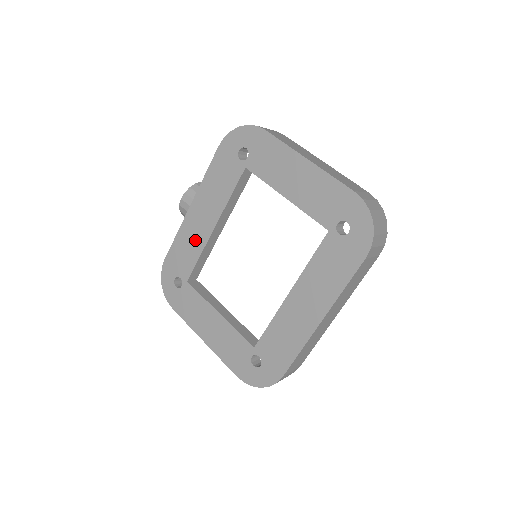
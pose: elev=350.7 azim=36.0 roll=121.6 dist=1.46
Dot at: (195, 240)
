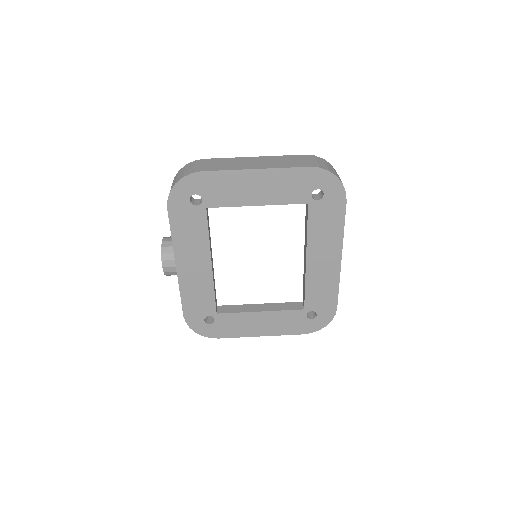
Dot at: (201, 284)
